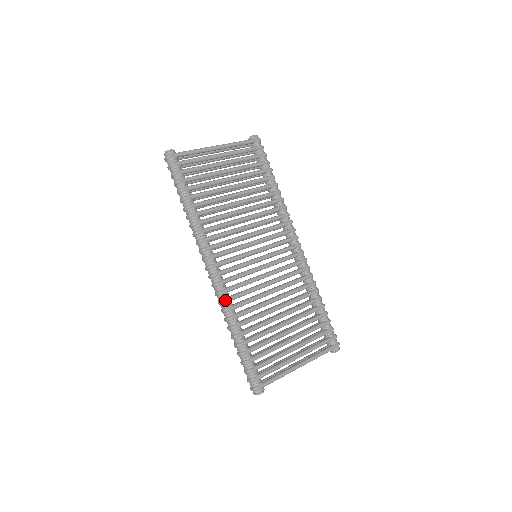
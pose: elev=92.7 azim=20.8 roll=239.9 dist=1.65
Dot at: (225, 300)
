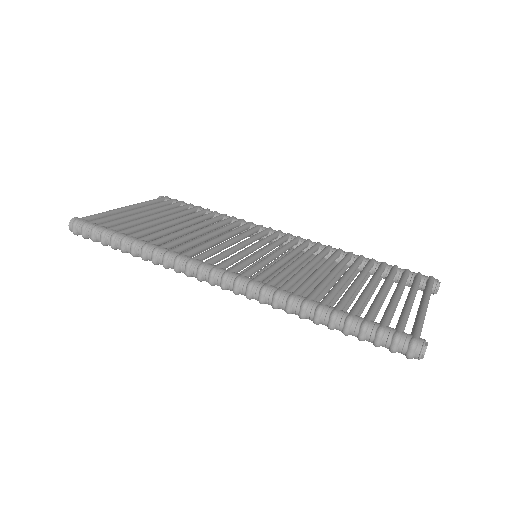
Dot at: (265, 285)
